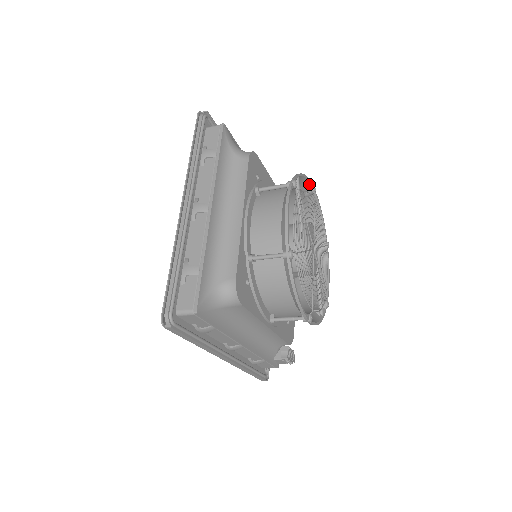
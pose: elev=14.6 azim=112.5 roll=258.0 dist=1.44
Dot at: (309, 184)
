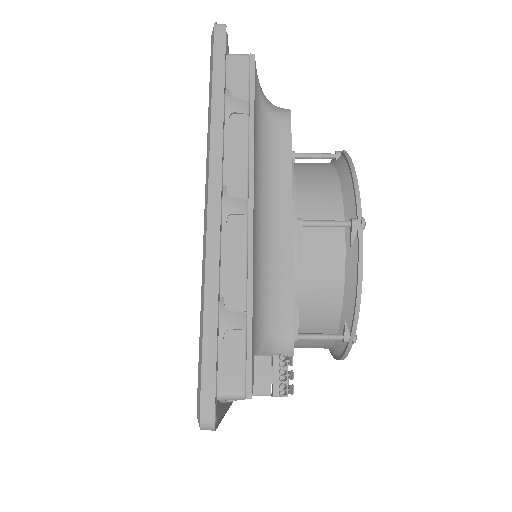
Dot at: occluded
